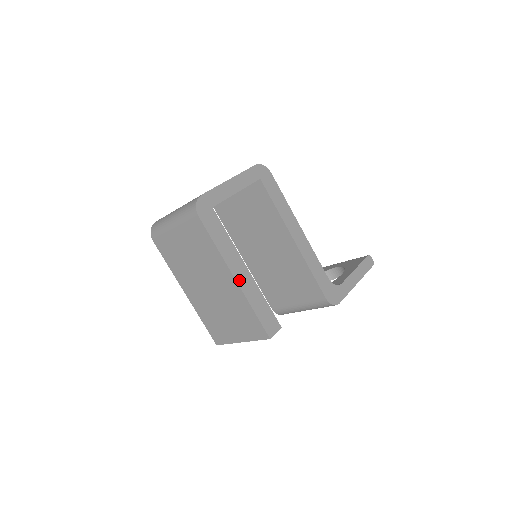
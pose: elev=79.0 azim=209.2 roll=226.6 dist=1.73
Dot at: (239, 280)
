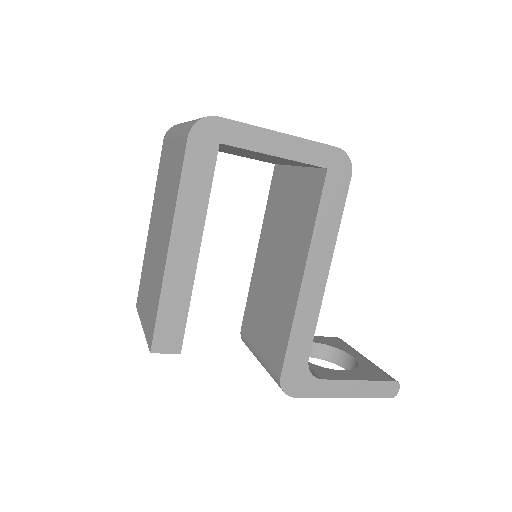
Dot at: (173, 254)
